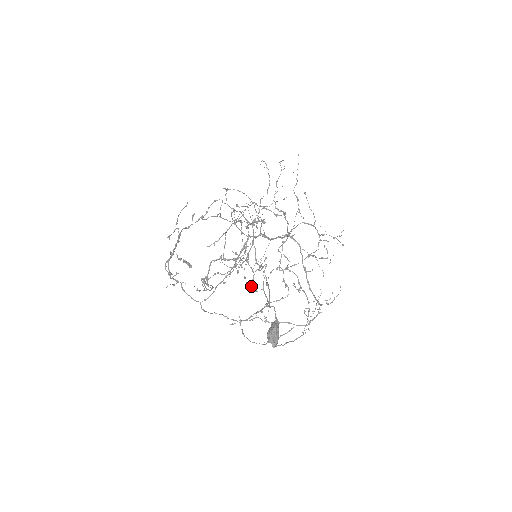
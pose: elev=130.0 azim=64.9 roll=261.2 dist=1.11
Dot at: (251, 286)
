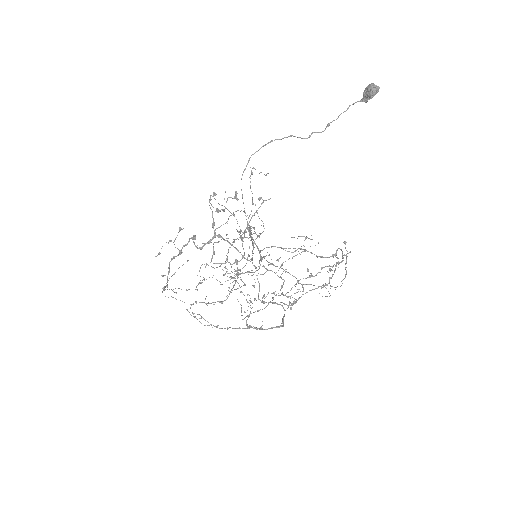
Dot at: occluded
